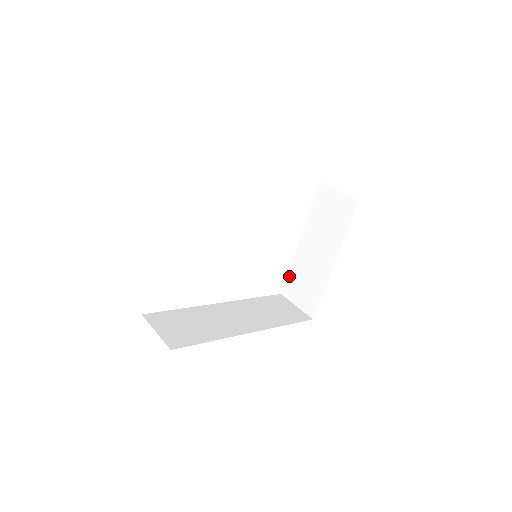
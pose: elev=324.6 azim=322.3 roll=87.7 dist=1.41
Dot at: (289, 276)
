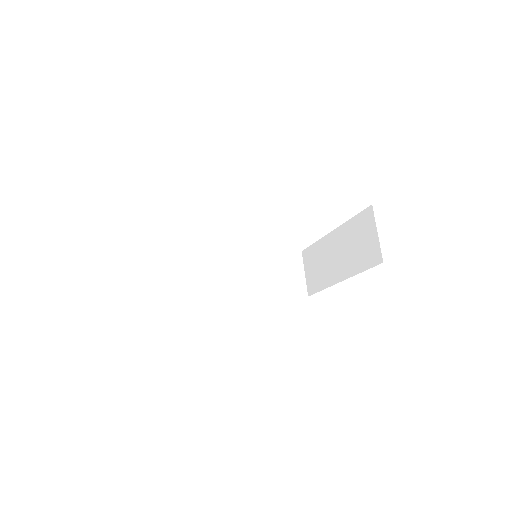
Dot at: (312, 247)
